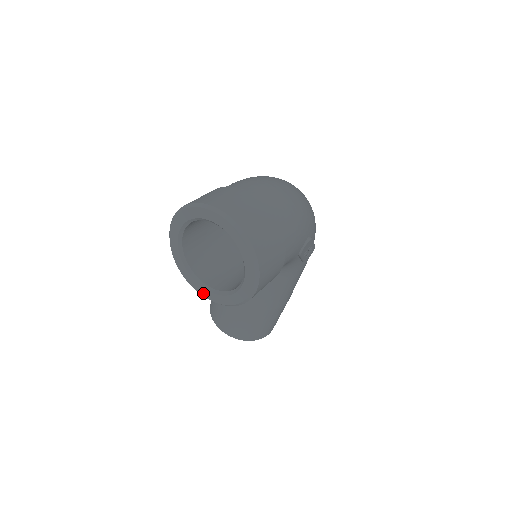
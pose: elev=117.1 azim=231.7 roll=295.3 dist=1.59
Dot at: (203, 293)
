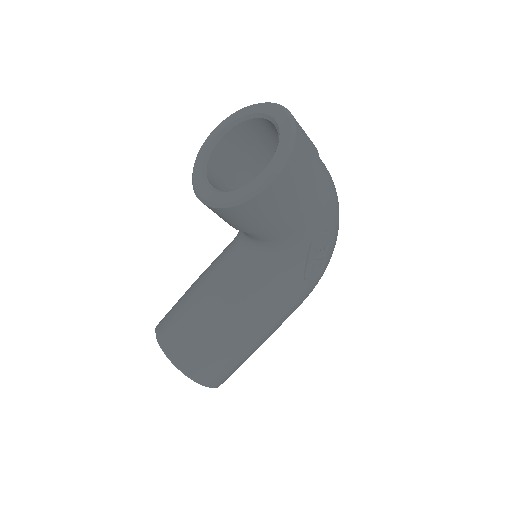
Dot at: (204, 194)
